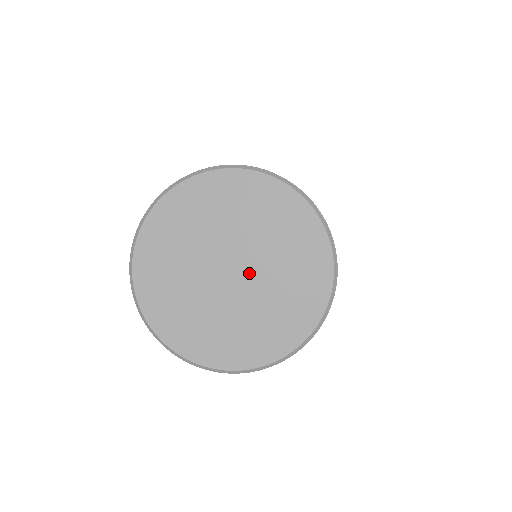
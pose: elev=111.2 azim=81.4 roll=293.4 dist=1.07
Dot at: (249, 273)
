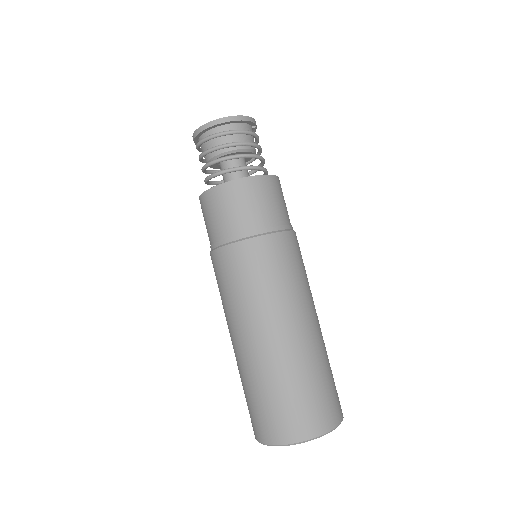
Dot at: occluded
